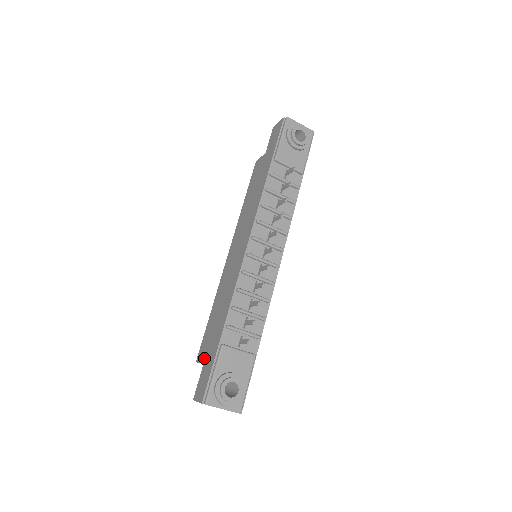
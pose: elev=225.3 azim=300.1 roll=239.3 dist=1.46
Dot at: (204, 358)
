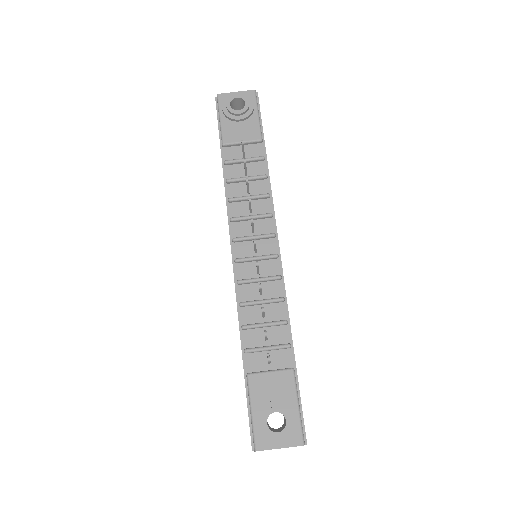
Dot at: occluded
